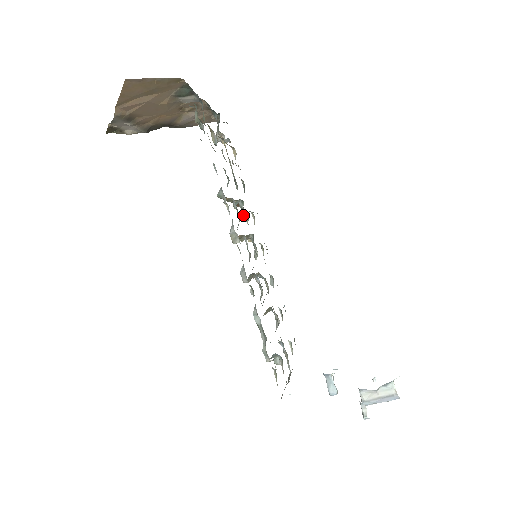
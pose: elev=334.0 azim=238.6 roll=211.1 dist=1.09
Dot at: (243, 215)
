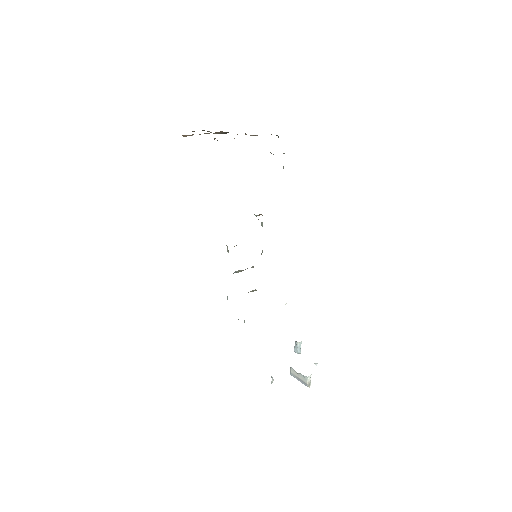
Dot at: (262, 223)
